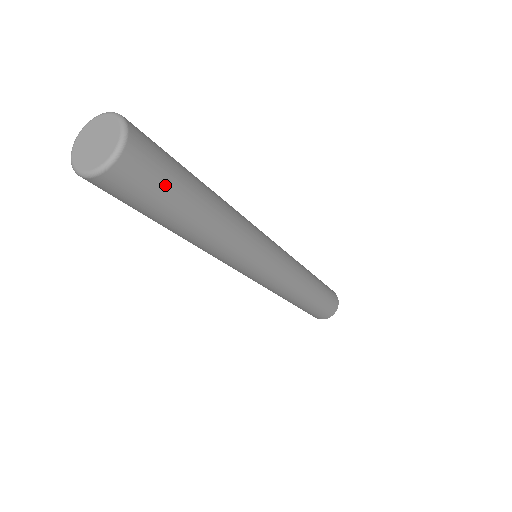
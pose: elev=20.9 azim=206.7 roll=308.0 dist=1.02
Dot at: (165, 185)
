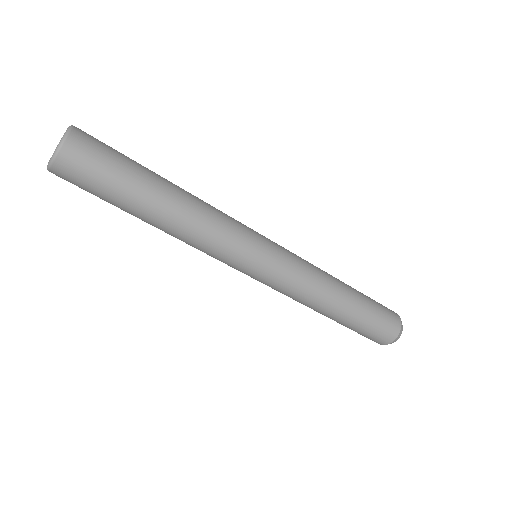
Dot at: (113, 164)
